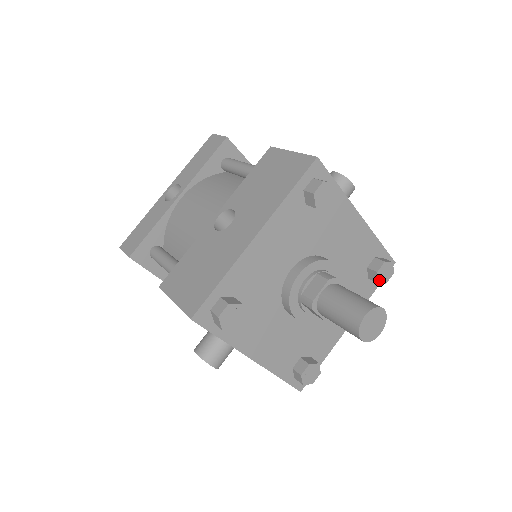
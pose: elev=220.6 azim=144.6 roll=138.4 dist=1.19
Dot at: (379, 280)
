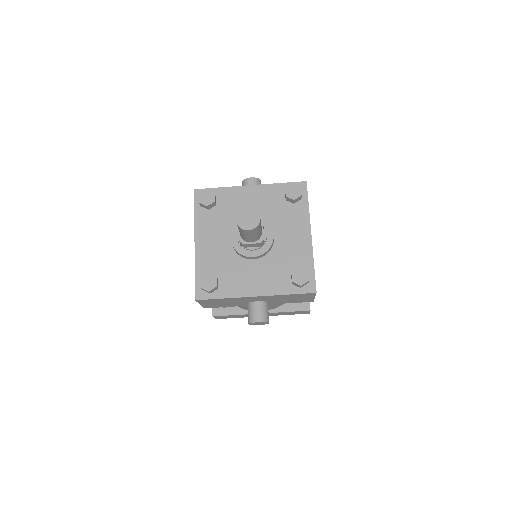
Dot at: (293, 198)
